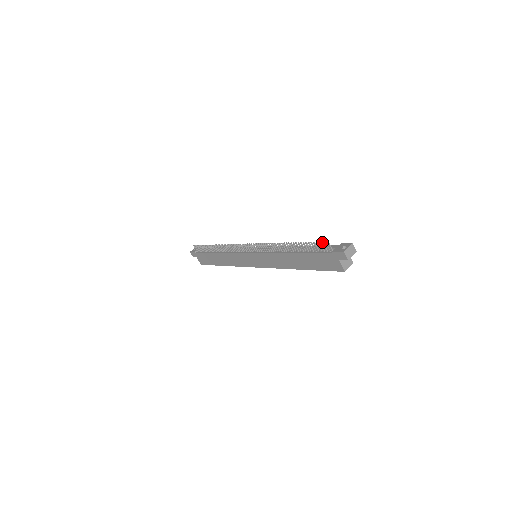
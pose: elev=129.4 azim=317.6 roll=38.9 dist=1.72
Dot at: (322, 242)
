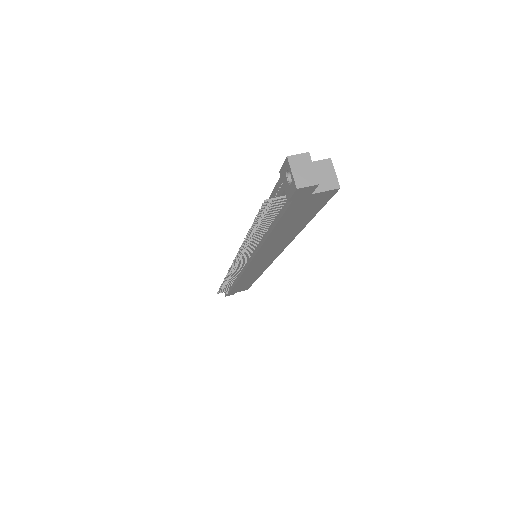
Dot at: (262, 208)
